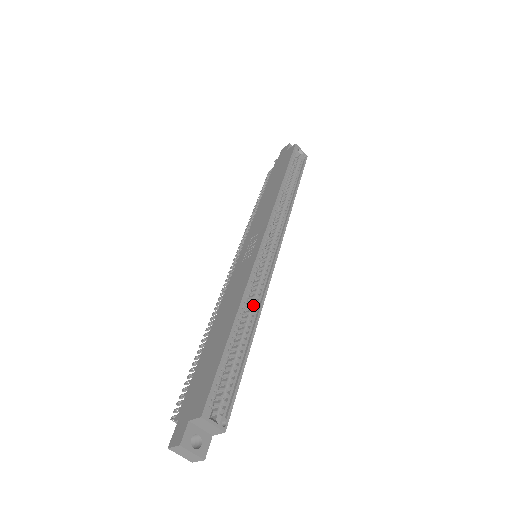
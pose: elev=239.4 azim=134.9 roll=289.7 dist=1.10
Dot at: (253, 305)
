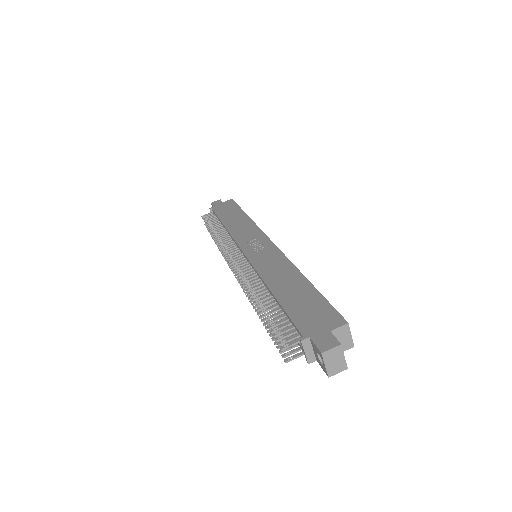
Dot at: occluded
